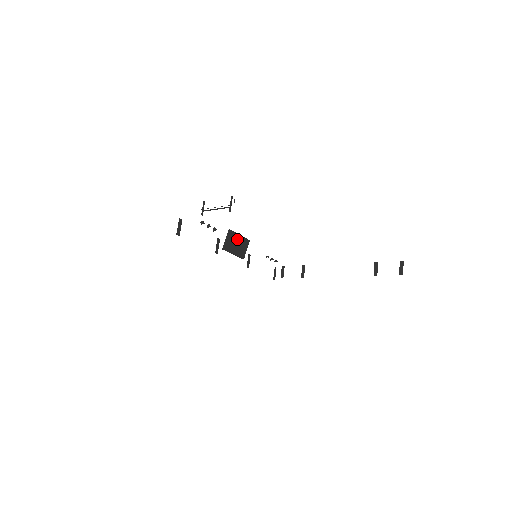
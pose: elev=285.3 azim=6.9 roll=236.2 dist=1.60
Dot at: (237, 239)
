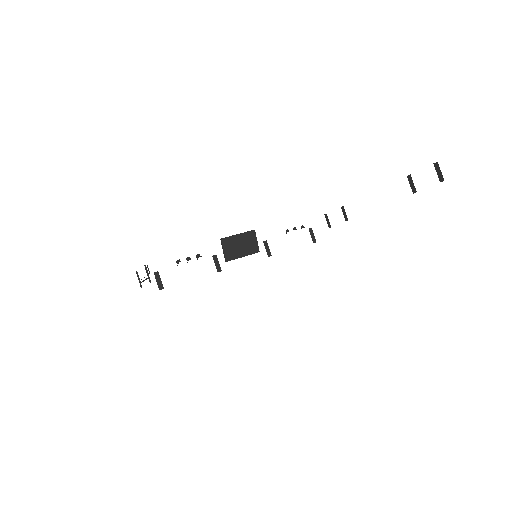
Dot at: (237, 240)
